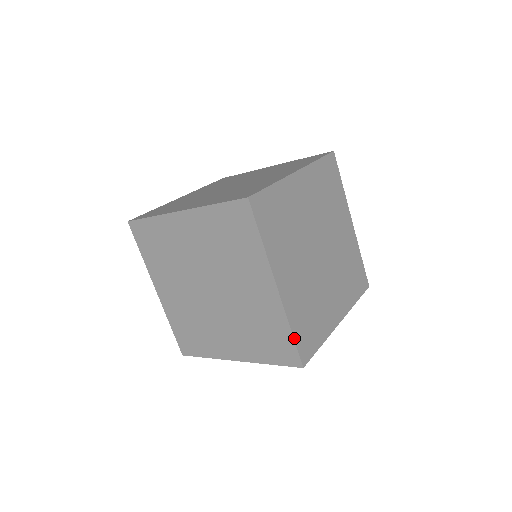
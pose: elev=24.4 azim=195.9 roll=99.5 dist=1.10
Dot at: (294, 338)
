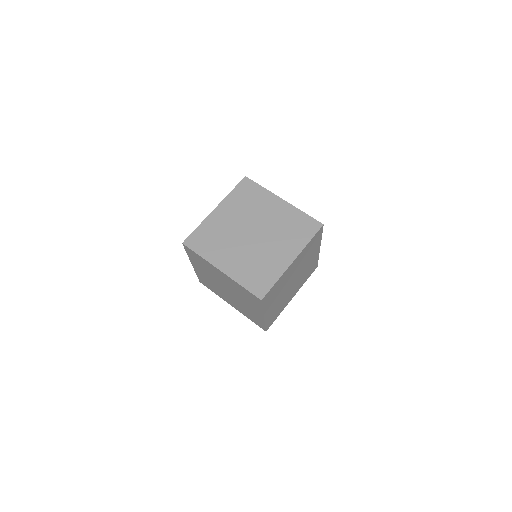
Dot at: (246, 288)
